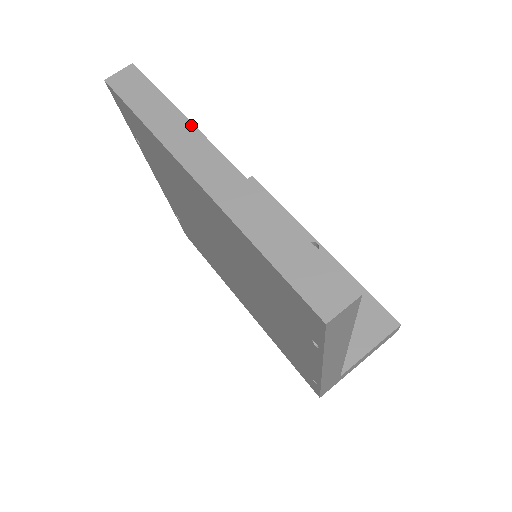
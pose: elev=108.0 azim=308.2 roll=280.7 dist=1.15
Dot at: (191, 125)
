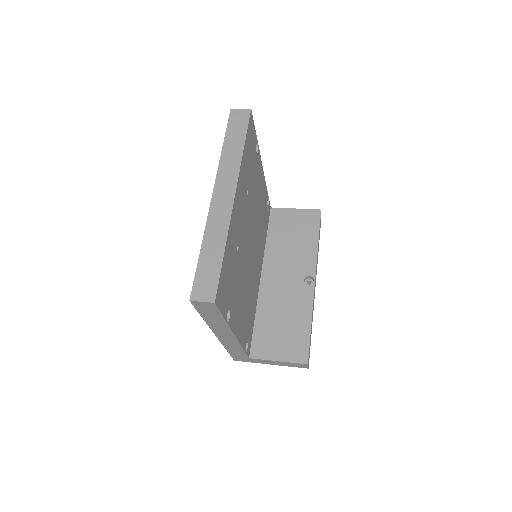
Dot at: (239, 165)
